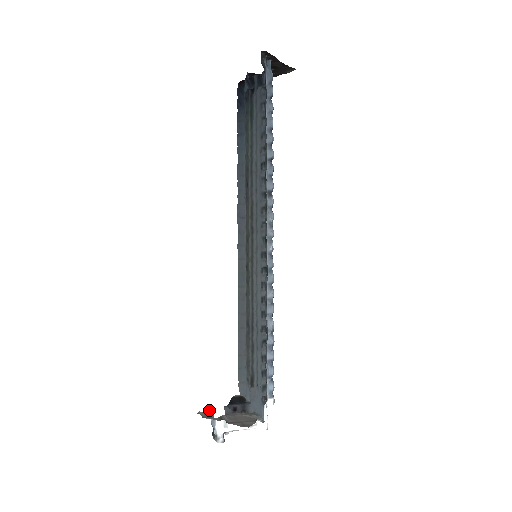
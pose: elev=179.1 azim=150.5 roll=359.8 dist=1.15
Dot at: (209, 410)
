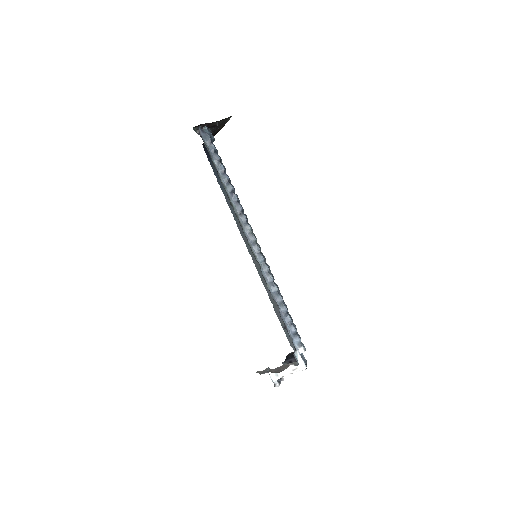
Dot at: (267, 368)
